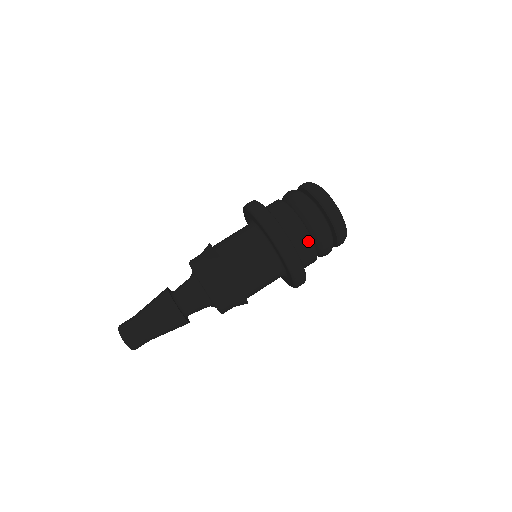
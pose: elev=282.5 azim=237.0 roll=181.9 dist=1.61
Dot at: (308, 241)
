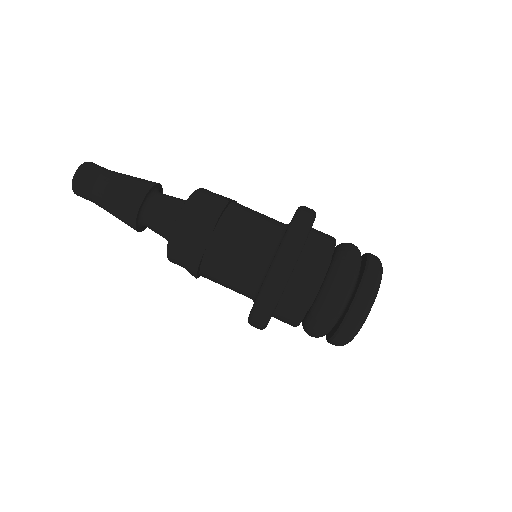
Dot at: (314, 281)
